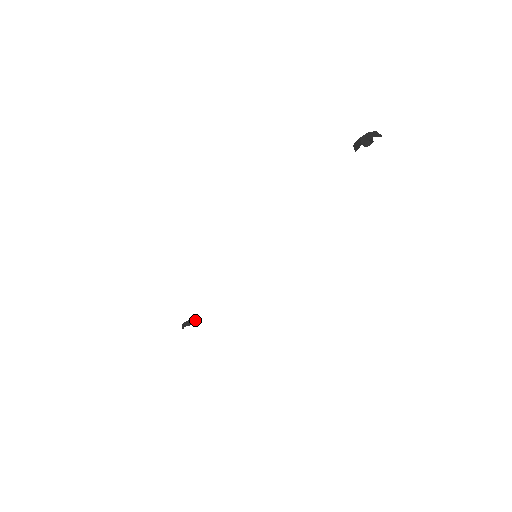
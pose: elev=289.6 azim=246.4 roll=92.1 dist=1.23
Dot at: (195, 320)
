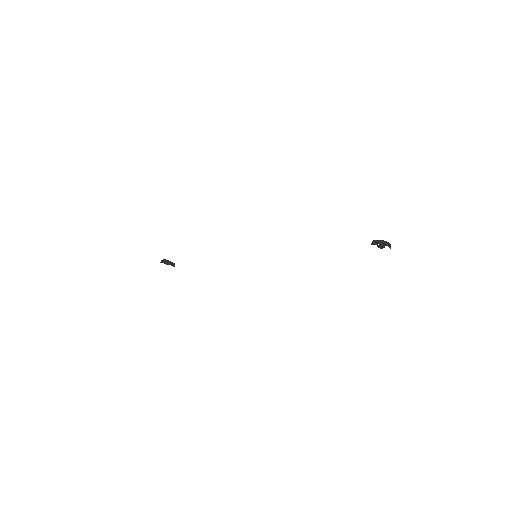
Dot at: (173, 264)
